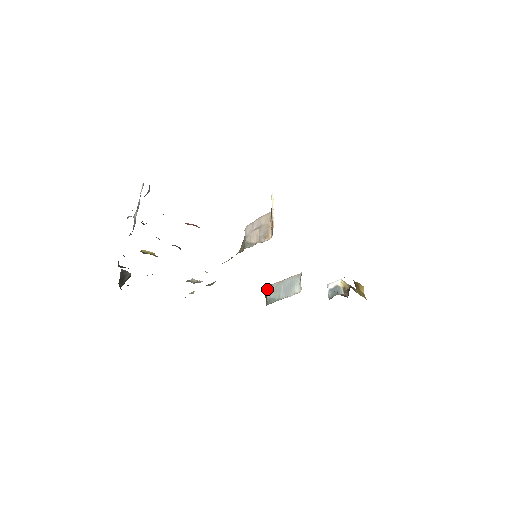
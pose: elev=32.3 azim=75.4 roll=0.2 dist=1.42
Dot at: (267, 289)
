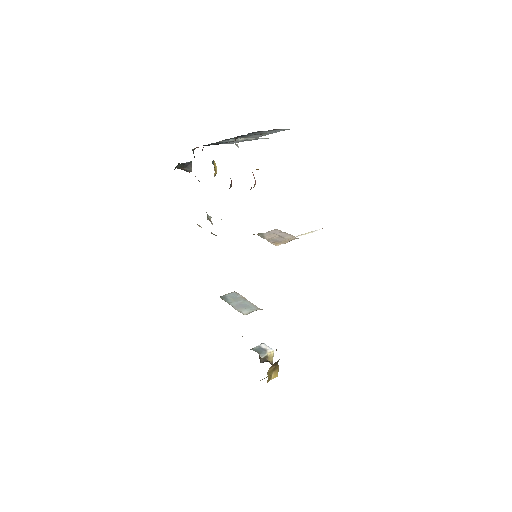
Dot at: (233, 292)
